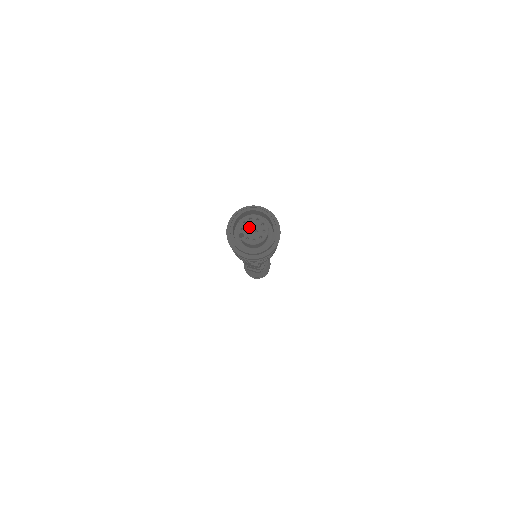
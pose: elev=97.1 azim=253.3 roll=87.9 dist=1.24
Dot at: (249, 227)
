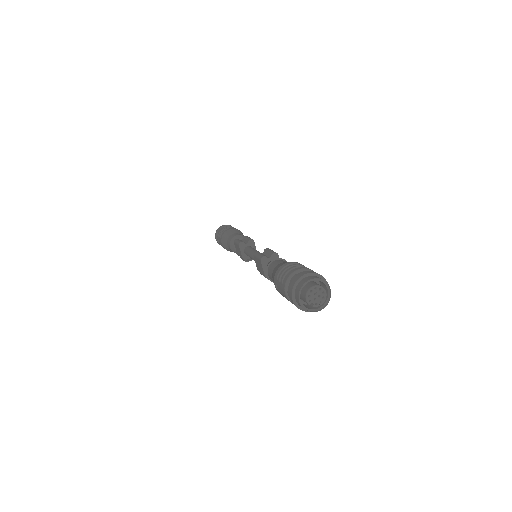
Dot at: (313, 297)
